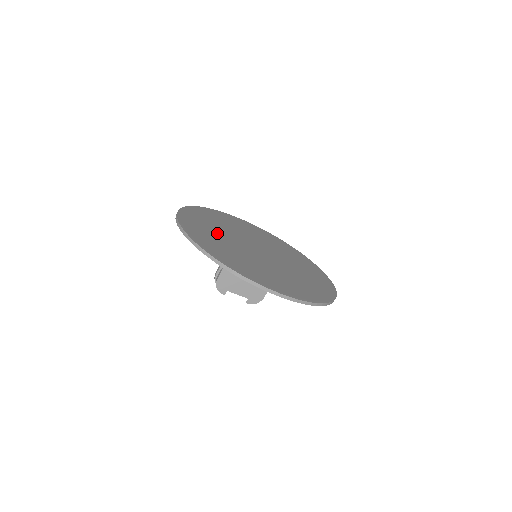
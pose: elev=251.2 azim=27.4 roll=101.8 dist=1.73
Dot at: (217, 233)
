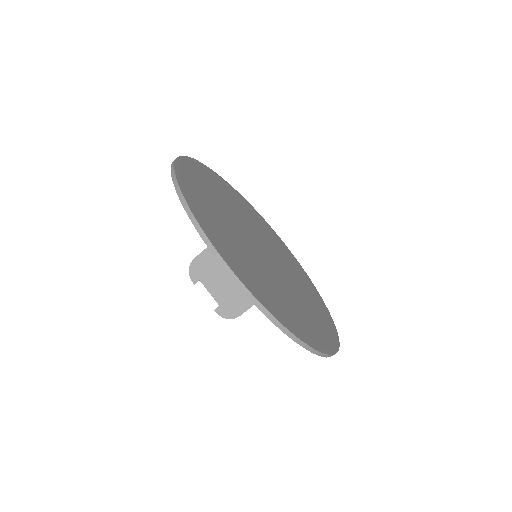
Dot at: (223, 200)
